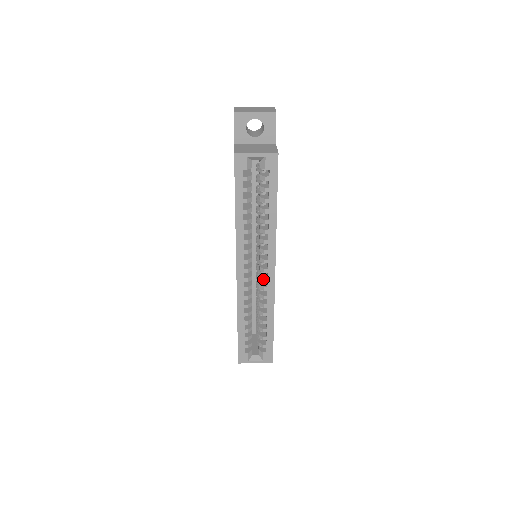
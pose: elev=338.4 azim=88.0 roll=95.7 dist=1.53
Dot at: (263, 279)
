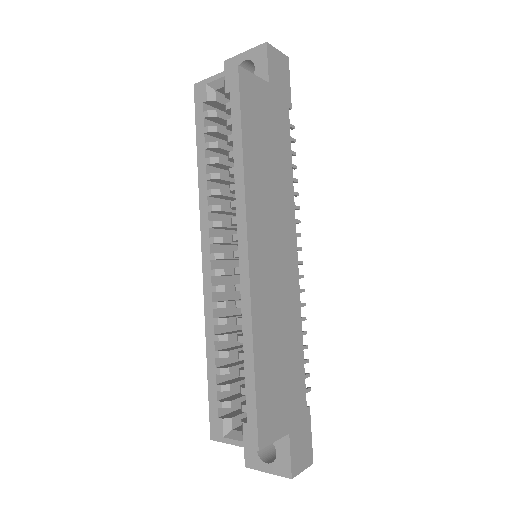
Dot at: (234, 270)
